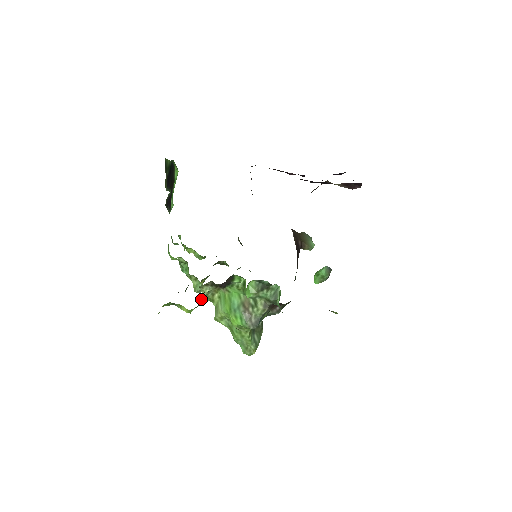
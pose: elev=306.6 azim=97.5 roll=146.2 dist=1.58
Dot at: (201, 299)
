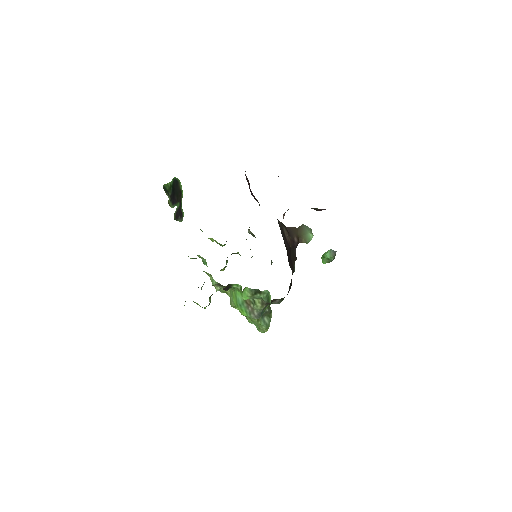
Dot at: (210, 300)
